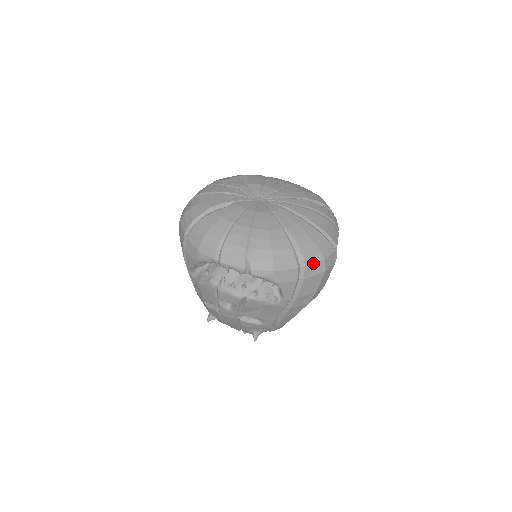
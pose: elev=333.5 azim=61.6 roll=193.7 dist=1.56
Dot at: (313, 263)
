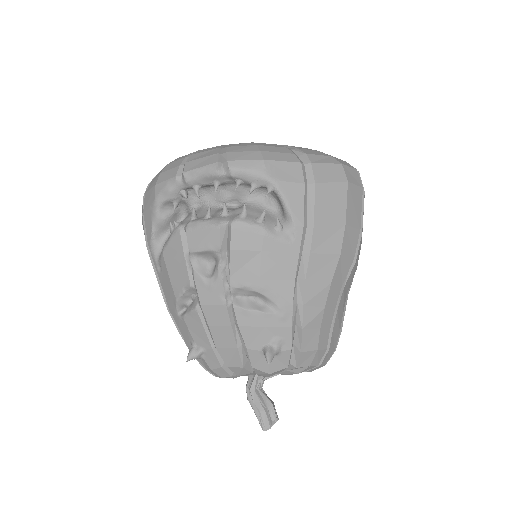
Dot at: (323, 163)
